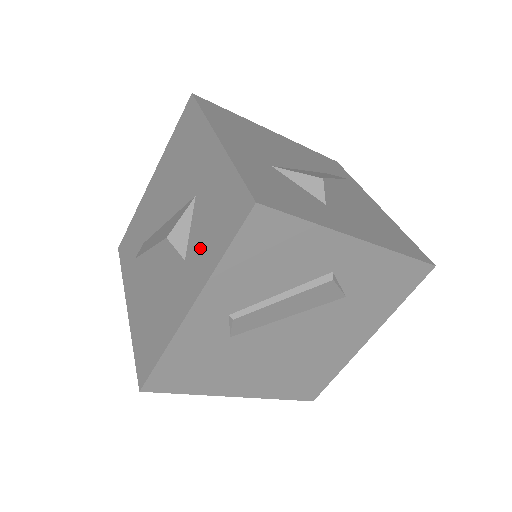
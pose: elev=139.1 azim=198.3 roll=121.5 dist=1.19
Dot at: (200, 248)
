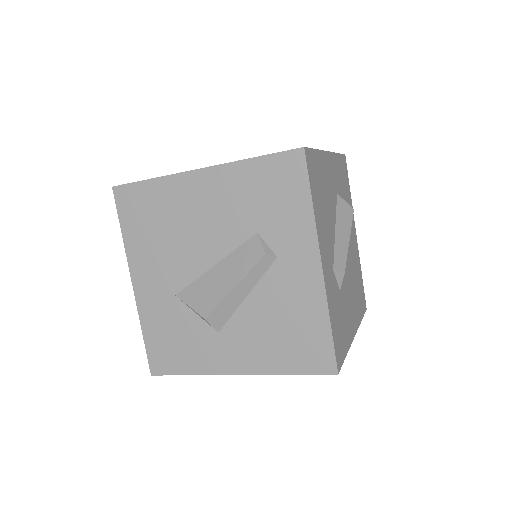
Dot at: occluded
